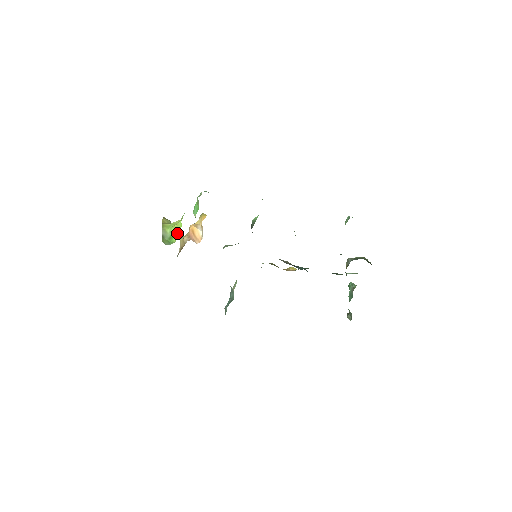
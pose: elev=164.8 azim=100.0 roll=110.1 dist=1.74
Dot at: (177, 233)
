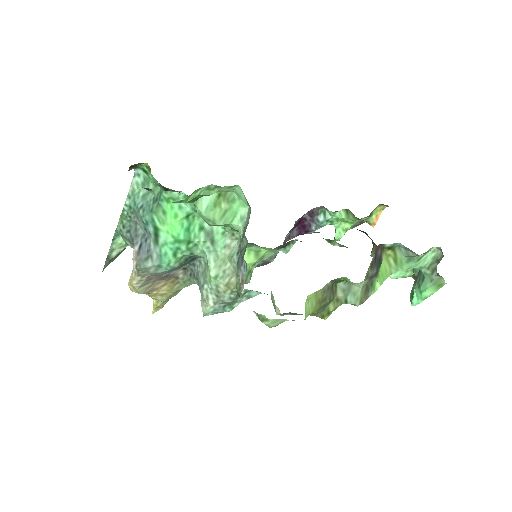
Dot at: occluded
